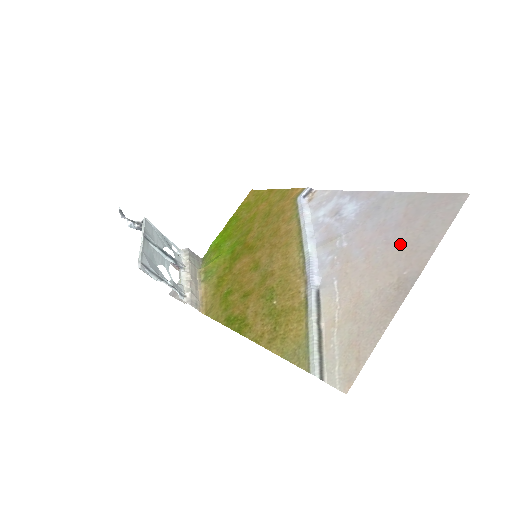
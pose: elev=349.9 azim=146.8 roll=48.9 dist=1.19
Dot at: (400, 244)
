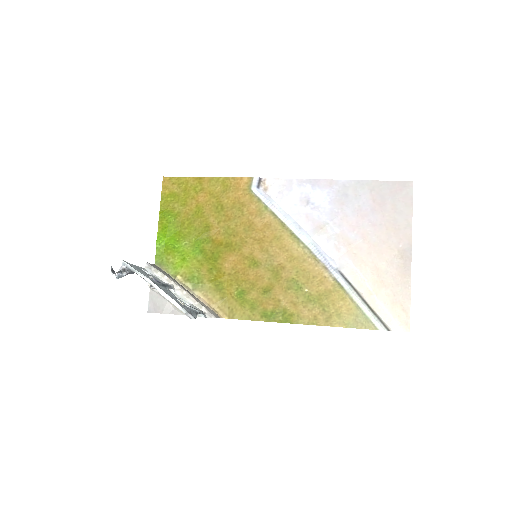
Dot at: (384, 225)
